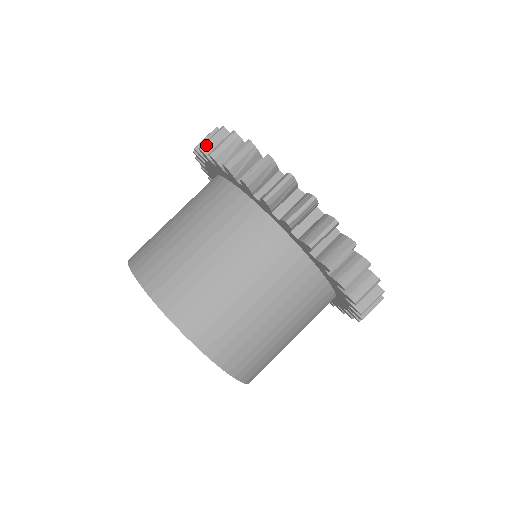
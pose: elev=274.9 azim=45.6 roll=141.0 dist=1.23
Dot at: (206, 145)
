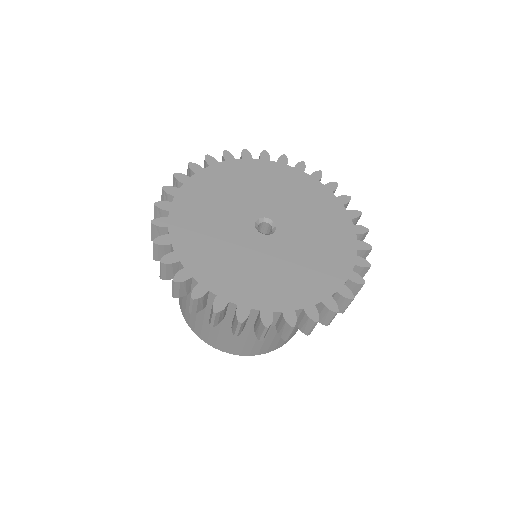
Dot at: (193, 311)
